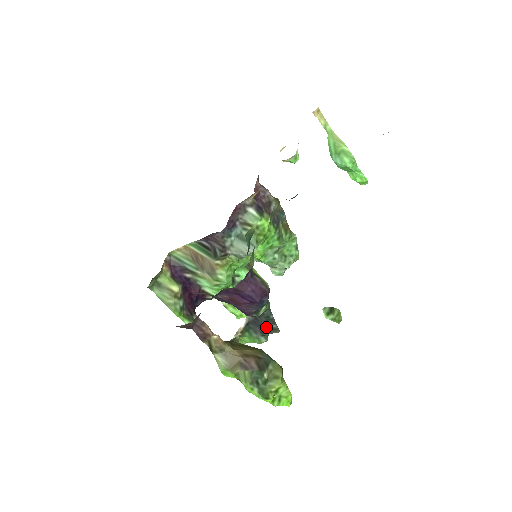
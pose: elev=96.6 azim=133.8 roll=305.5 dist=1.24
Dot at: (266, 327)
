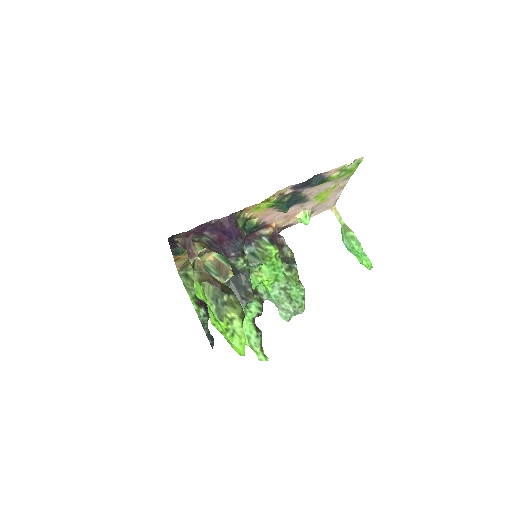
Dot at: (244, 291)
